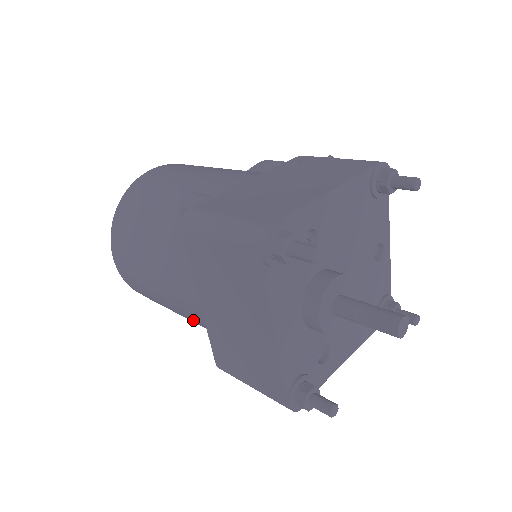
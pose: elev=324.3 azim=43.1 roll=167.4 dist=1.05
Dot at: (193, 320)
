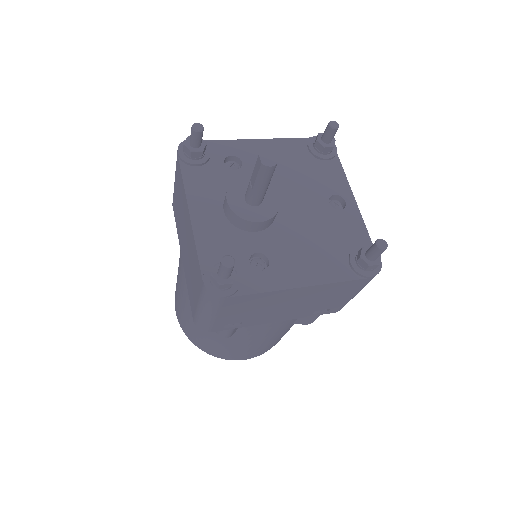
Dot at: occluded
